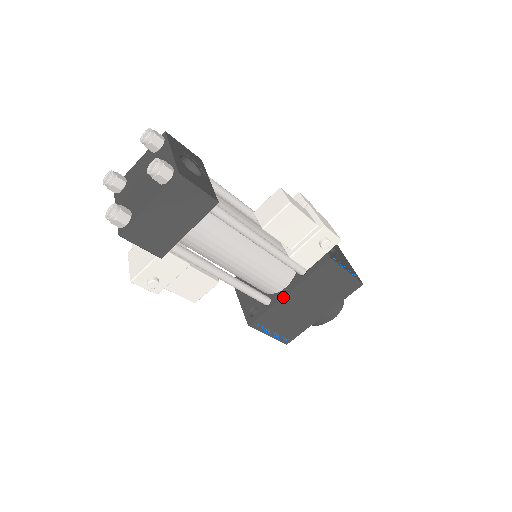
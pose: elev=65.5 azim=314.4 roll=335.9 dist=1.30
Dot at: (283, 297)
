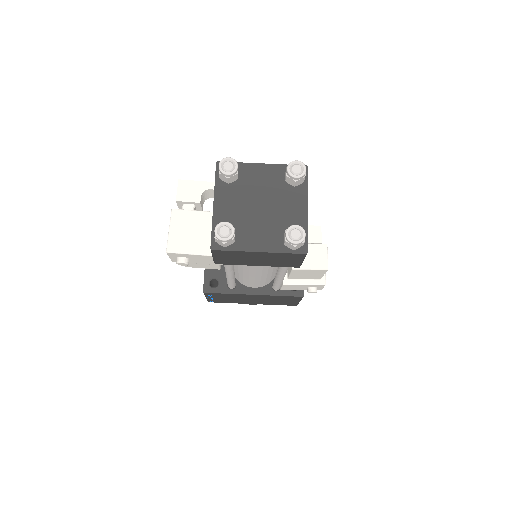
Dot at: (248, 294)
